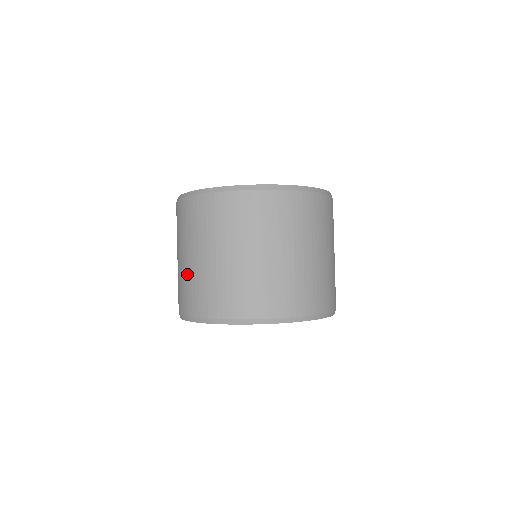
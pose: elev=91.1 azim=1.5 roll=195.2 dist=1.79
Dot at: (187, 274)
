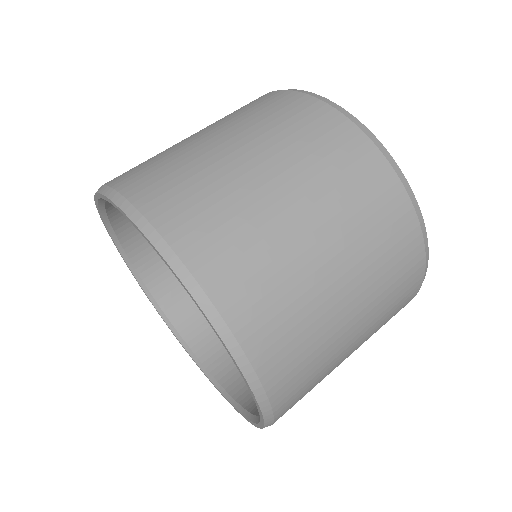
Dot at: (195, 155)
